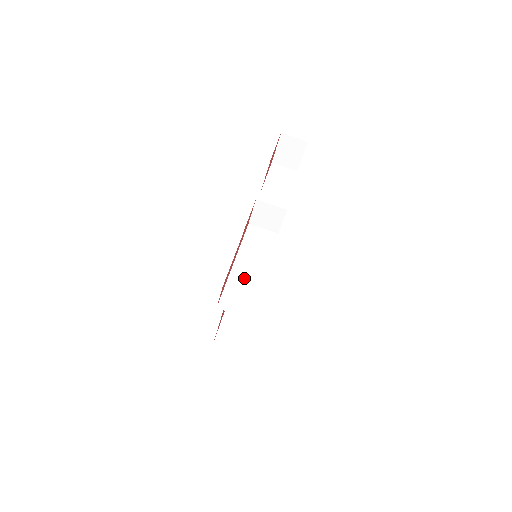
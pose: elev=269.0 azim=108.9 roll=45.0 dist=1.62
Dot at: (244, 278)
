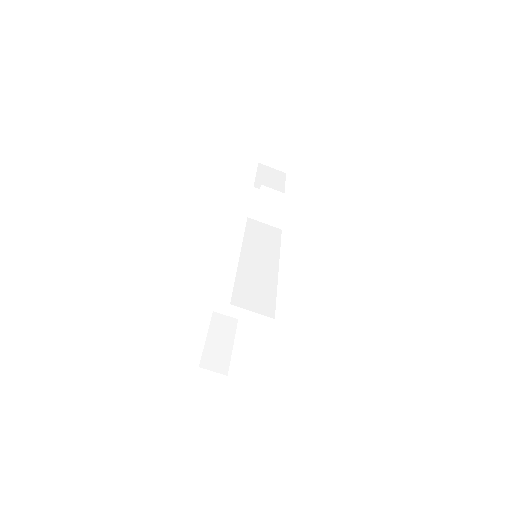
Dot at: (255, 273)
